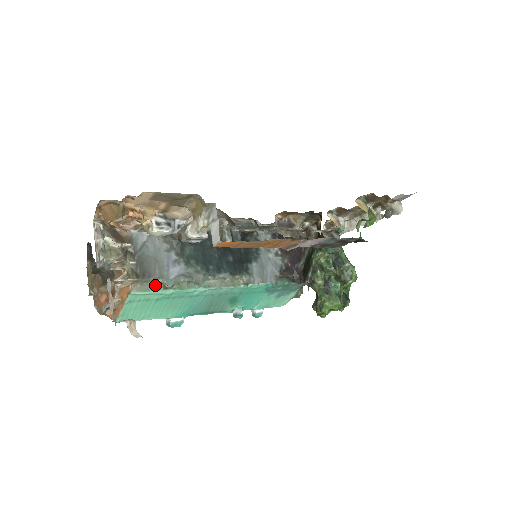
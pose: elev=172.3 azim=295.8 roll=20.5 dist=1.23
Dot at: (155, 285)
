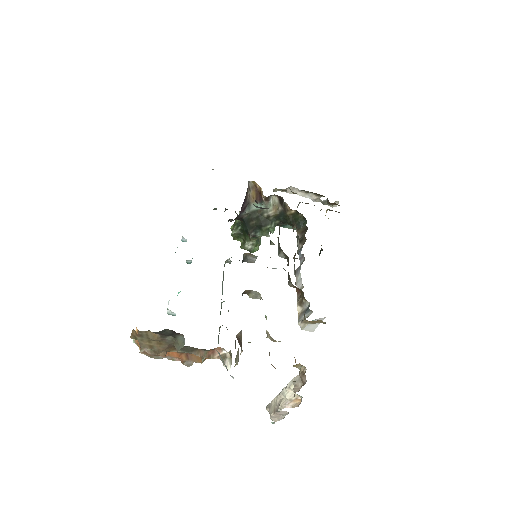
Dot at: occluded
